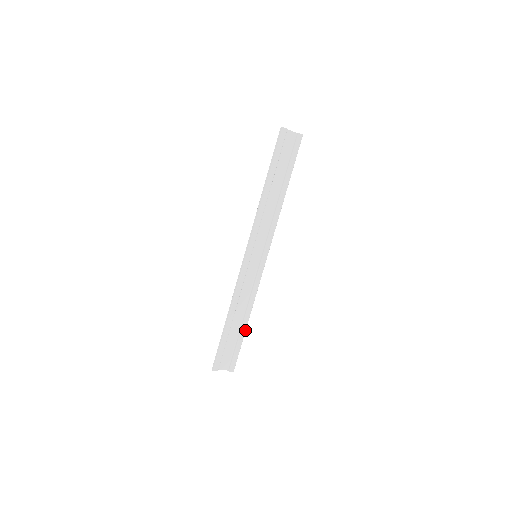
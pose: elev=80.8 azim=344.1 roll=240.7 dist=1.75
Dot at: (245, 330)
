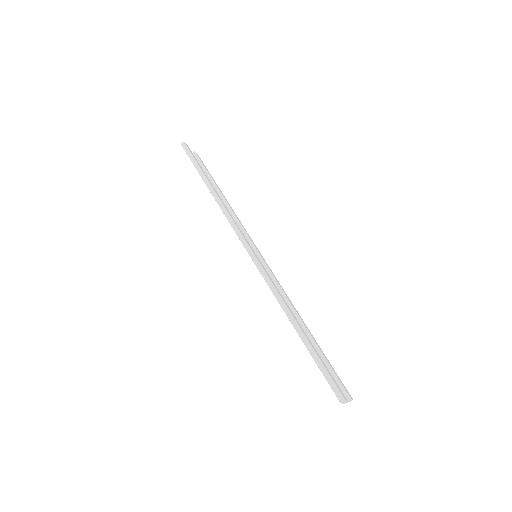
Dot at: (315, 341)
